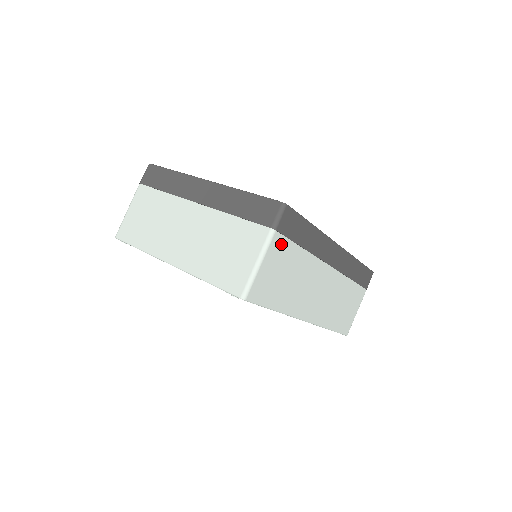
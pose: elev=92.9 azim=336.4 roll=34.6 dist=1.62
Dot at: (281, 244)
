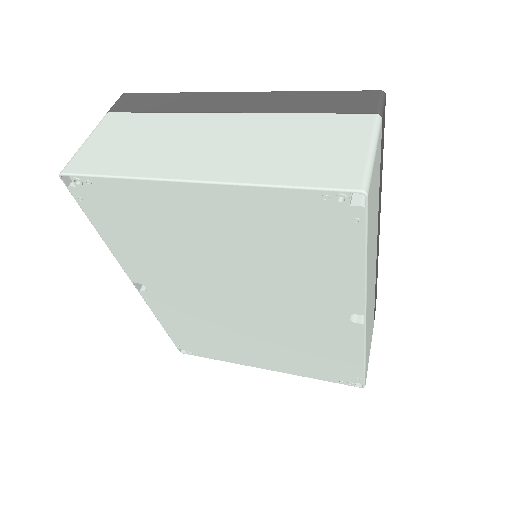
Dot at: (379, 149)
